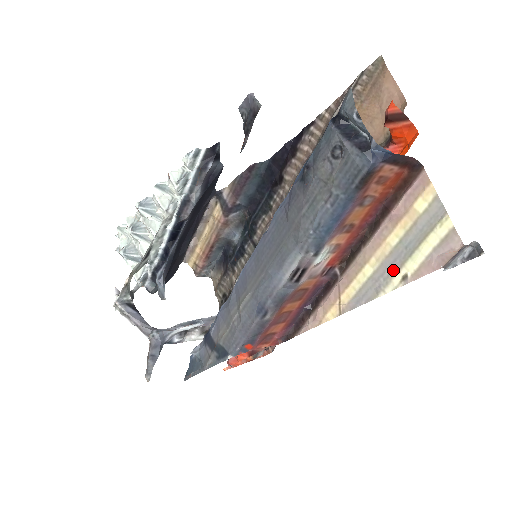
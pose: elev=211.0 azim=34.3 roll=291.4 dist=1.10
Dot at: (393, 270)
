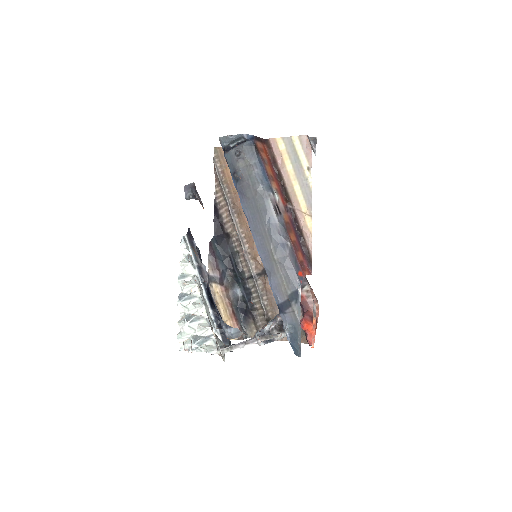
Dot at: (302, 173)
